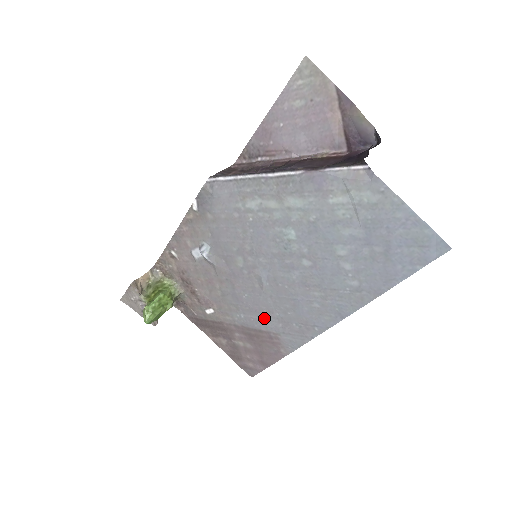
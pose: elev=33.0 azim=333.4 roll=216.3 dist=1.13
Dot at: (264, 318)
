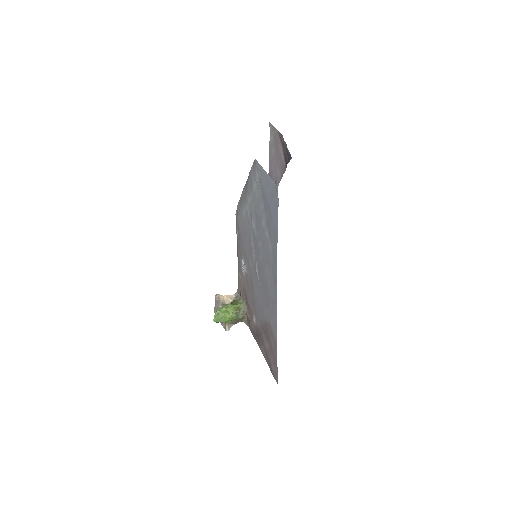
Dot at: (264, 309)
